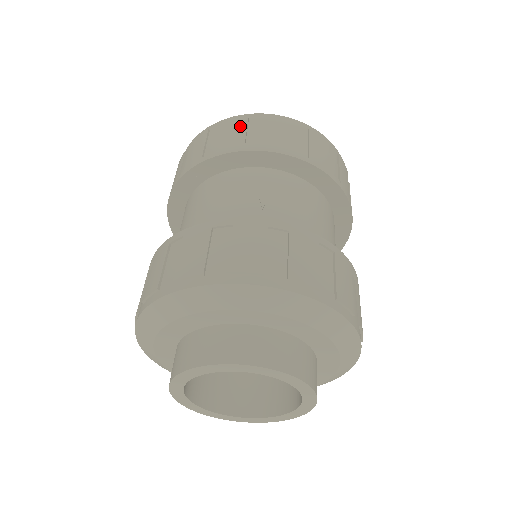
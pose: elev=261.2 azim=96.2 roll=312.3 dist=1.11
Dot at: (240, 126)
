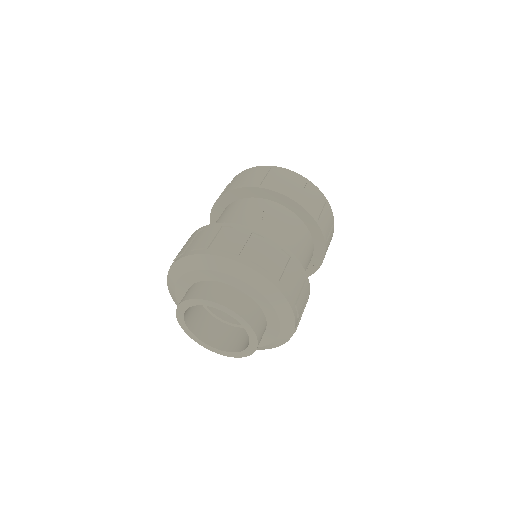
Dot at: (263, 172)
